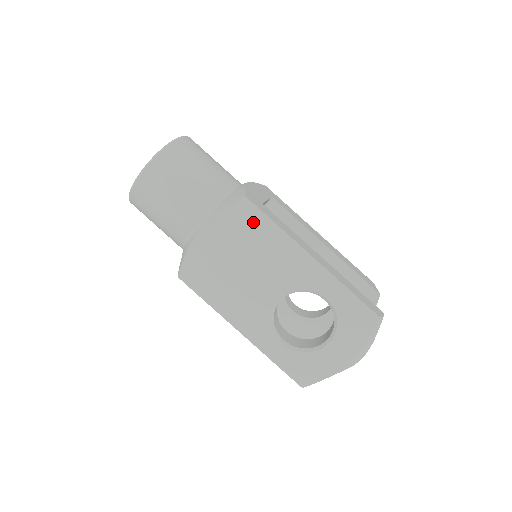
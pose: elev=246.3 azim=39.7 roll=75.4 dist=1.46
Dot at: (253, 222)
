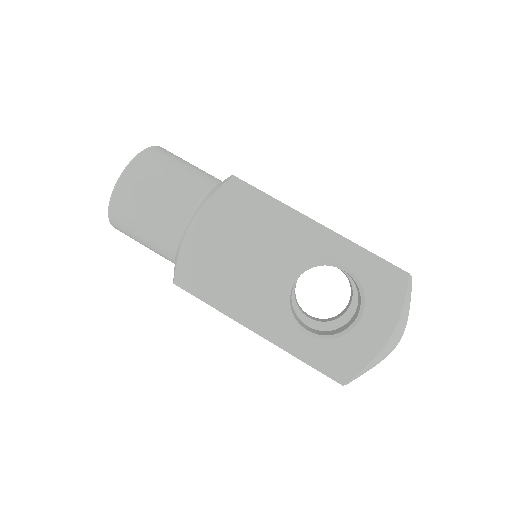
Dot at: (247, 201)
